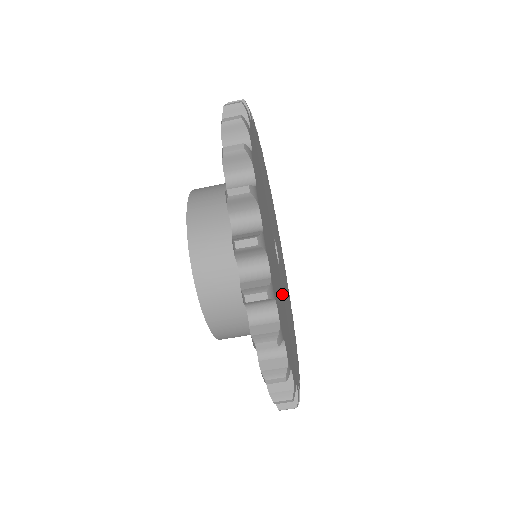
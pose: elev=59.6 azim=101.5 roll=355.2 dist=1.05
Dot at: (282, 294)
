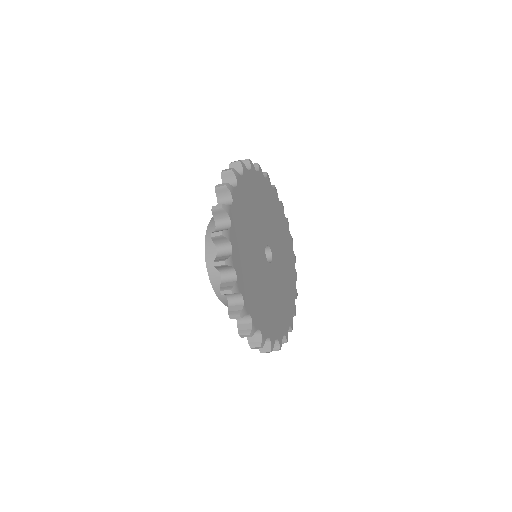
Dot at: (272, 286)
